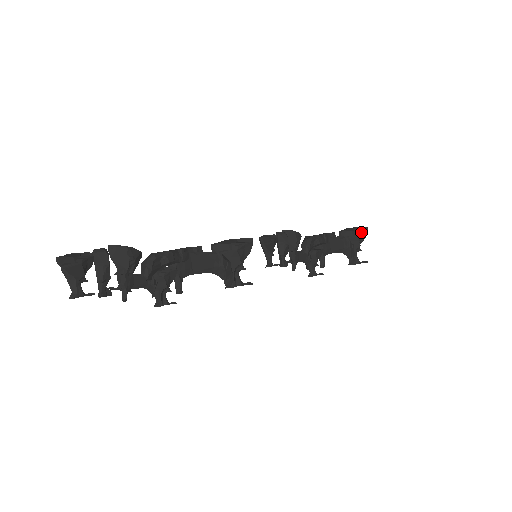
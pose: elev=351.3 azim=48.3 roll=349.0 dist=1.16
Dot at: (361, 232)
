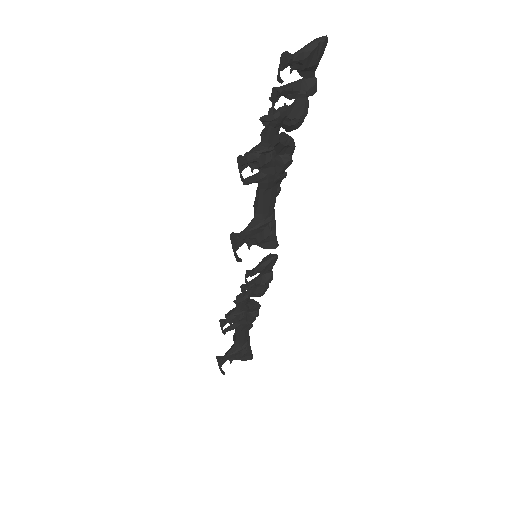
Dot at: (250, 354)
